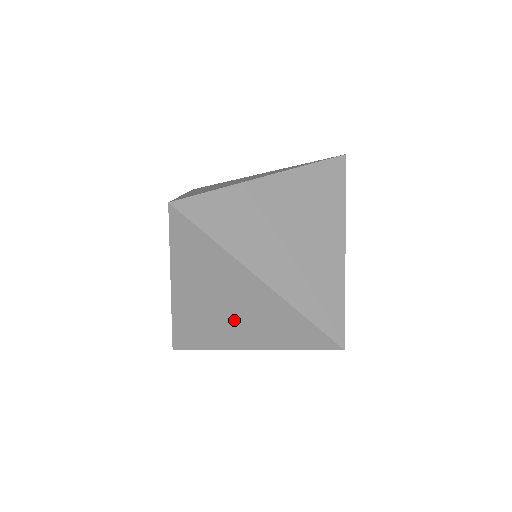
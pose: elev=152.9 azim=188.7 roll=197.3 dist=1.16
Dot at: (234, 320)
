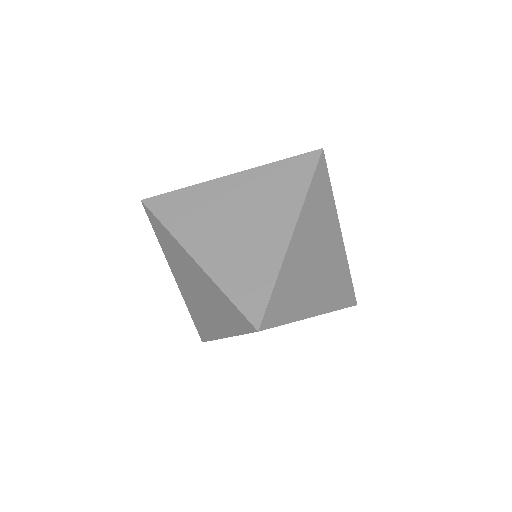
Dot at: (205, 305)
